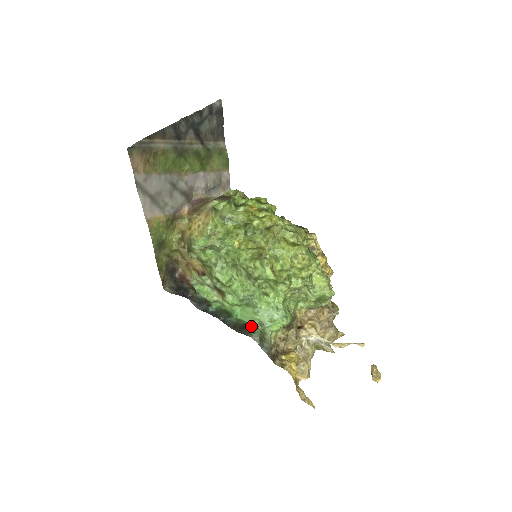
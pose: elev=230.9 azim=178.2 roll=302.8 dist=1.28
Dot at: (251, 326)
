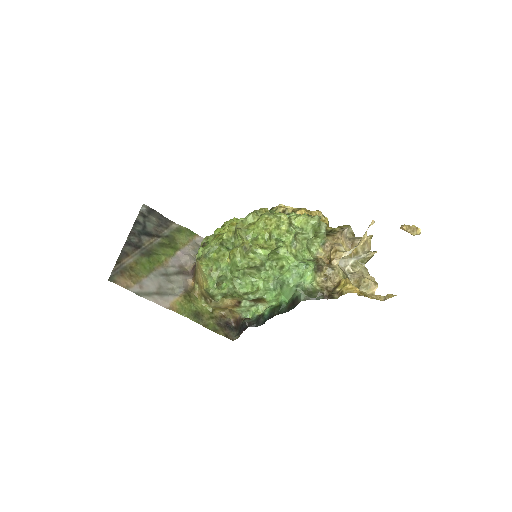
Dot at: (295, 295)
